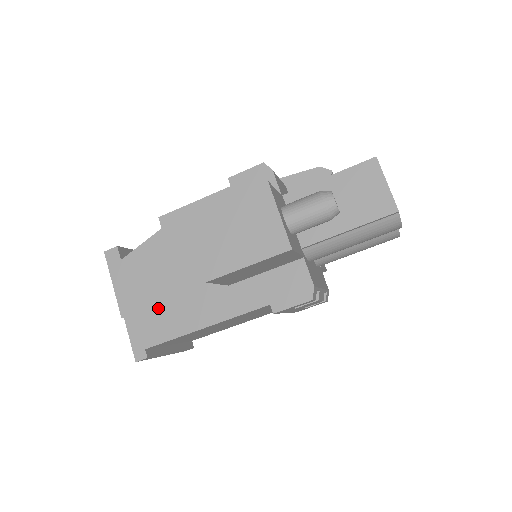
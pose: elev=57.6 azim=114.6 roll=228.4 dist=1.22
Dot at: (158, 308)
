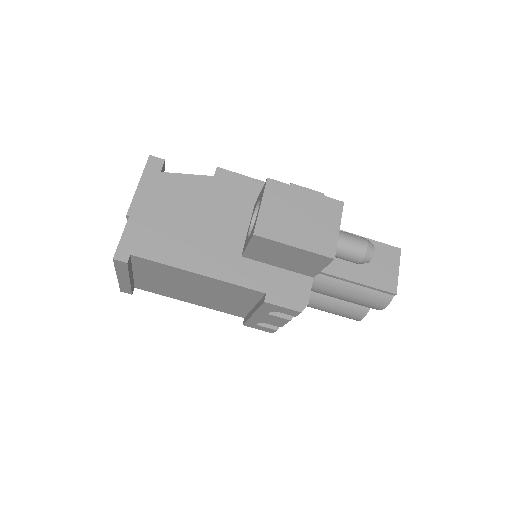
Dot at: (167, 231)
